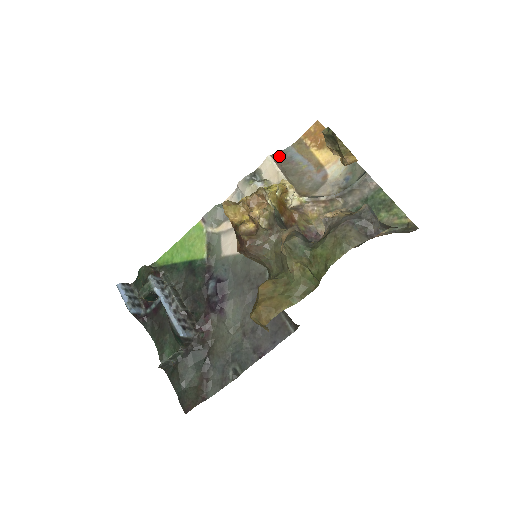
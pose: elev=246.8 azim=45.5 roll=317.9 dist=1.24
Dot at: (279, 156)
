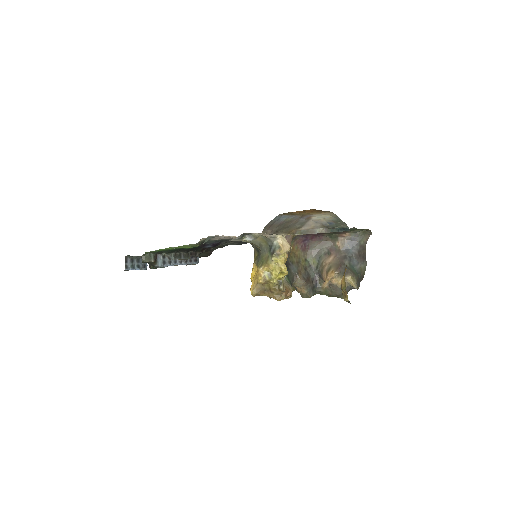
Dot at: (269, 226)
